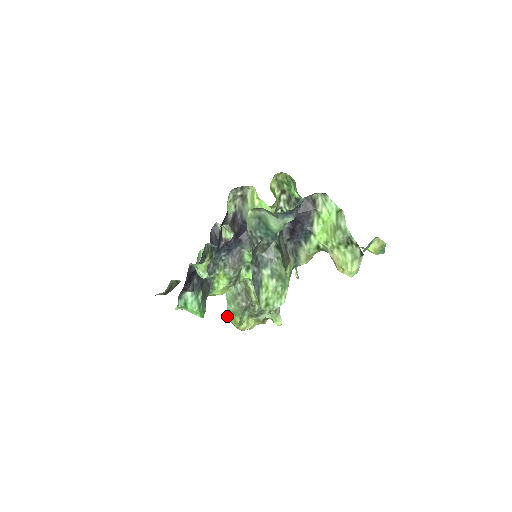
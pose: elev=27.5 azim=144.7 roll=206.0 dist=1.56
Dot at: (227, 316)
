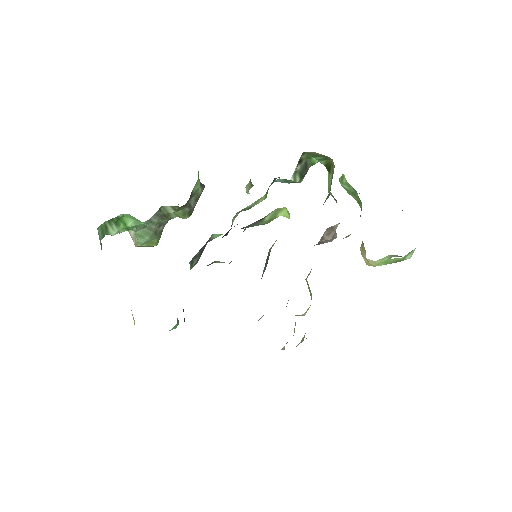
Dot at: occluded
